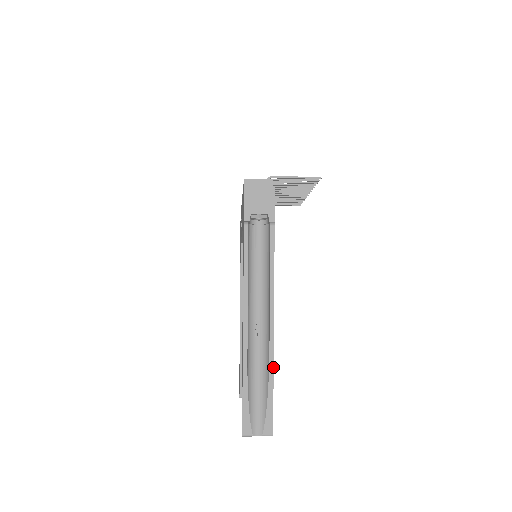
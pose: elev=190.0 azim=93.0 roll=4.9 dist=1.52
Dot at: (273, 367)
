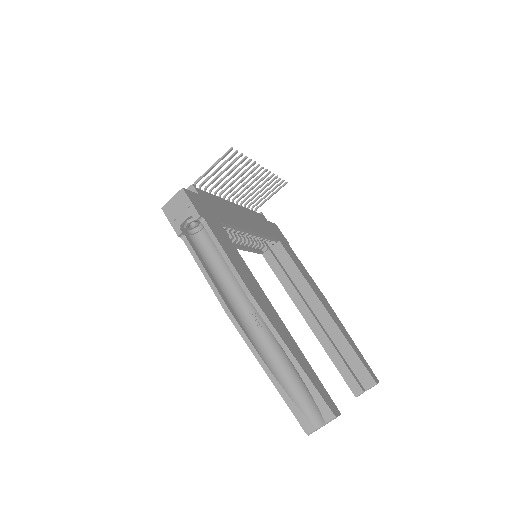
Dot at: (286, 347)
